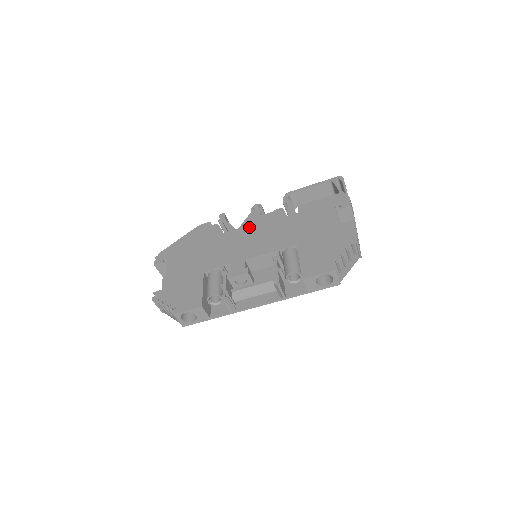
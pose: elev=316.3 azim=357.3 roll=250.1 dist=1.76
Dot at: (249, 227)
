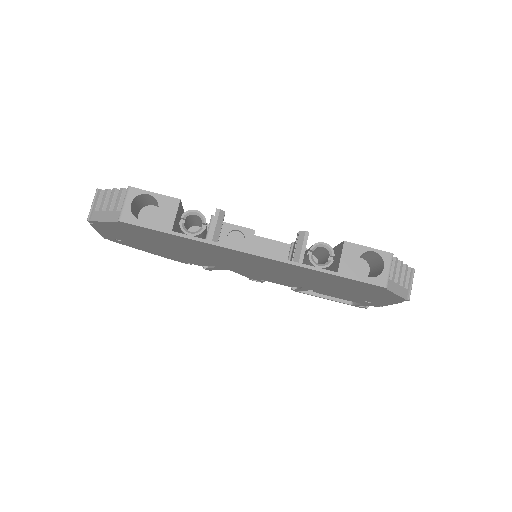
Dot at: occluded
